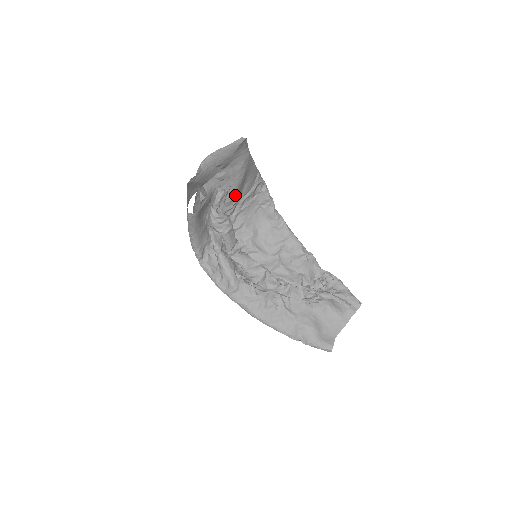
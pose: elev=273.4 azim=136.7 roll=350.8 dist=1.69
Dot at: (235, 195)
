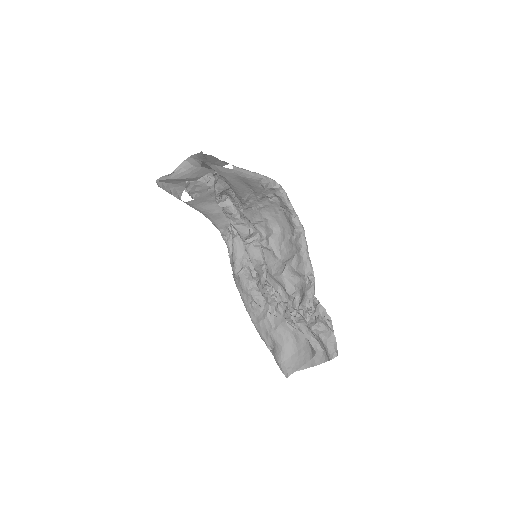
Dot at: (239, 194)
